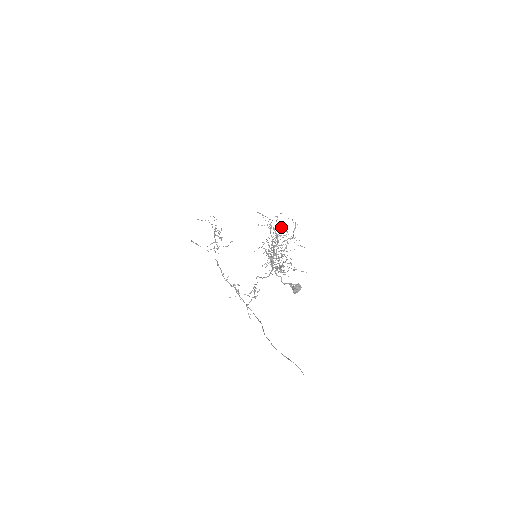
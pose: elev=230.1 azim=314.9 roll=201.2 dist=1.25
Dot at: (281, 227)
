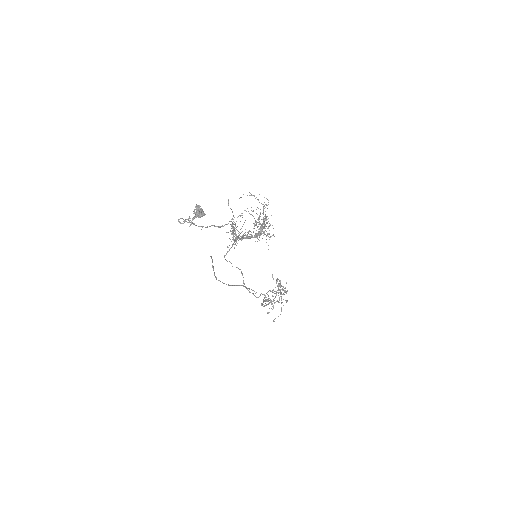
Dot at: occluded
